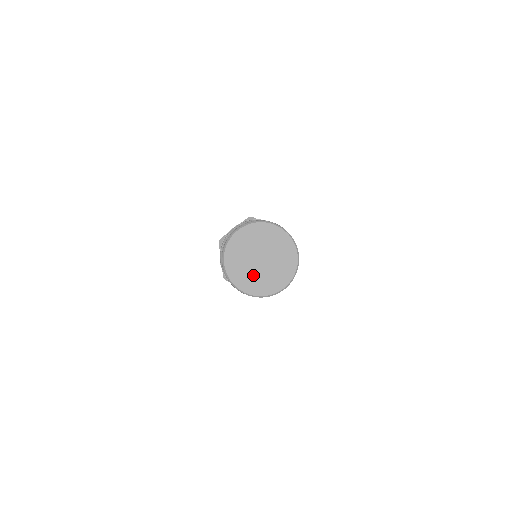
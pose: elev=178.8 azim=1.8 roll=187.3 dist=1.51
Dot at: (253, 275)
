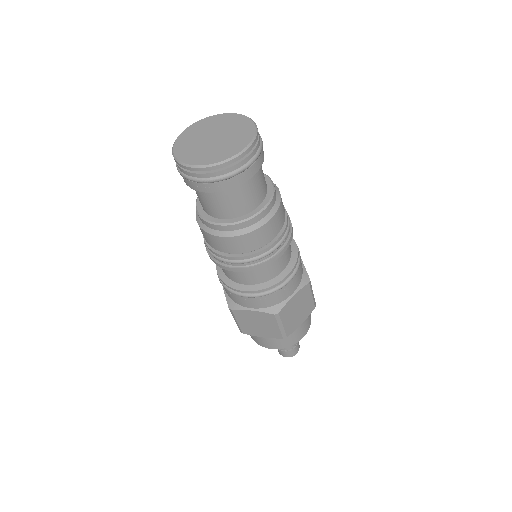
Dot at: (206, 151)
